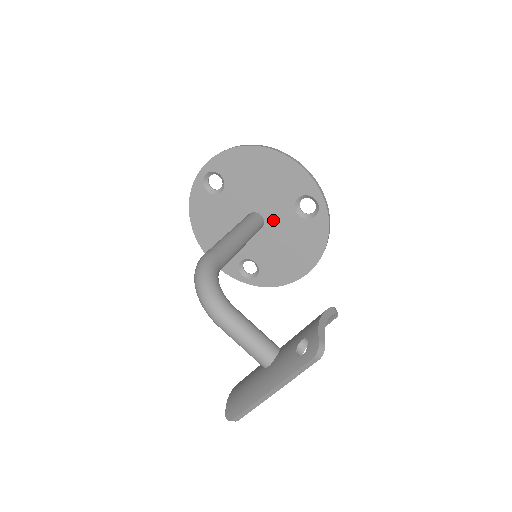
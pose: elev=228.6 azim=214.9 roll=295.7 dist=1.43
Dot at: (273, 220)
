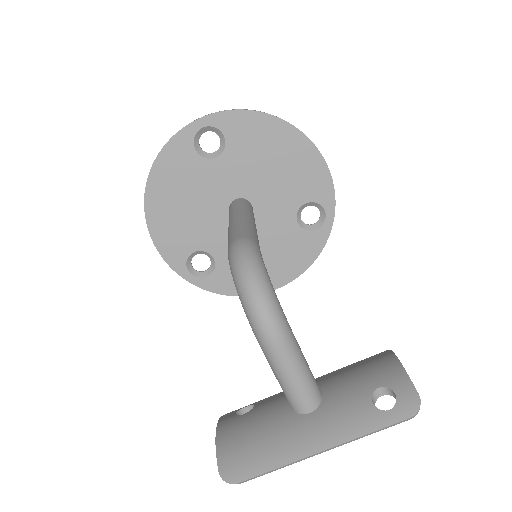
Dot at: (264, 217)
